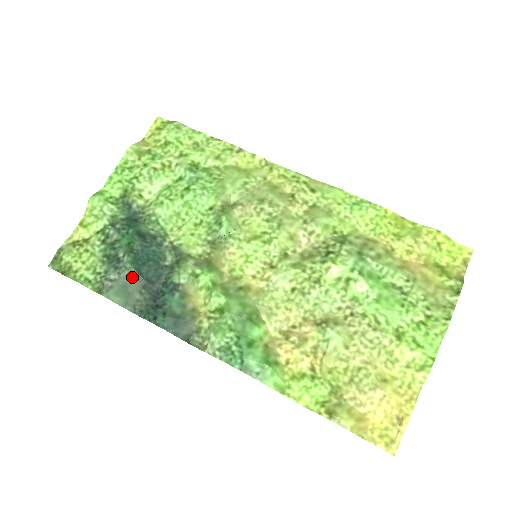
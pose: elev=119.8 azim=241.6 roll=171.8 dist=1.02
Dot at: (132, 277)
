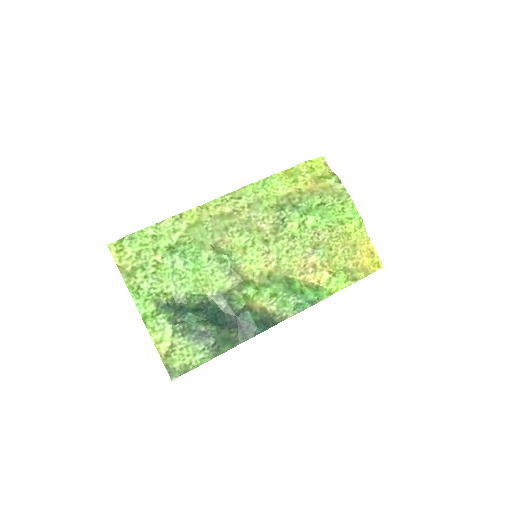
Dot at: (220, 331)
